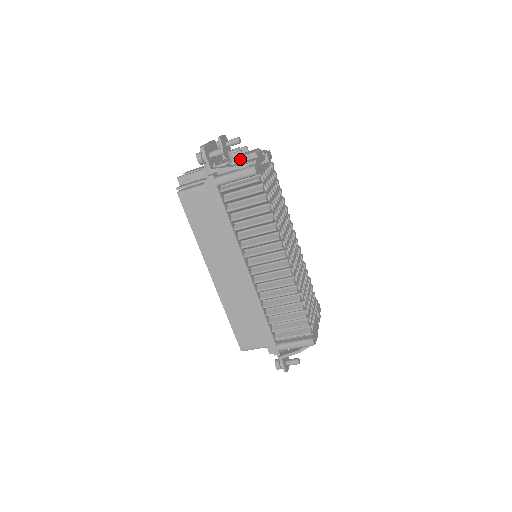
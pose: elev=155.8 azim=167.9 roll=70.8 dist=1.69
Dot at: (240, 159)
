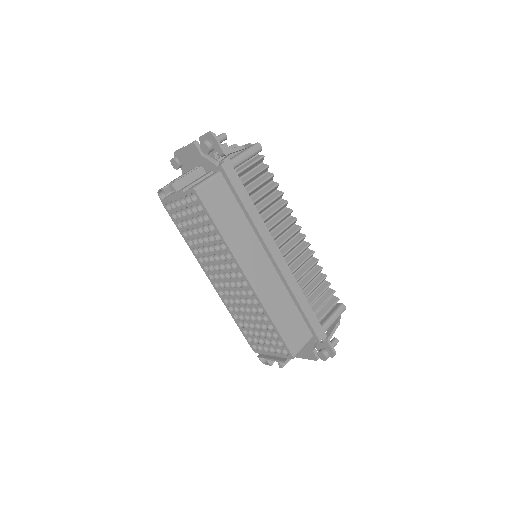
Dot at: occluded
